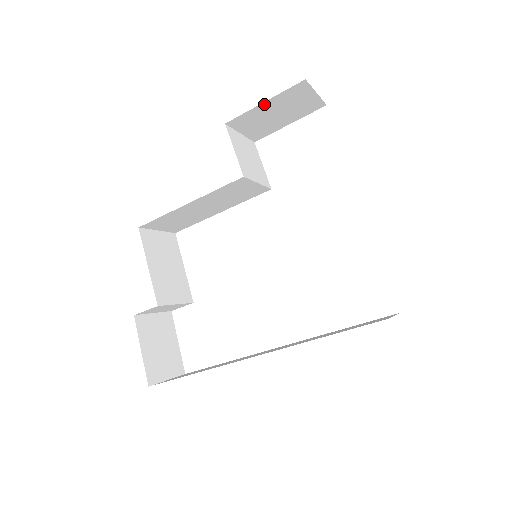
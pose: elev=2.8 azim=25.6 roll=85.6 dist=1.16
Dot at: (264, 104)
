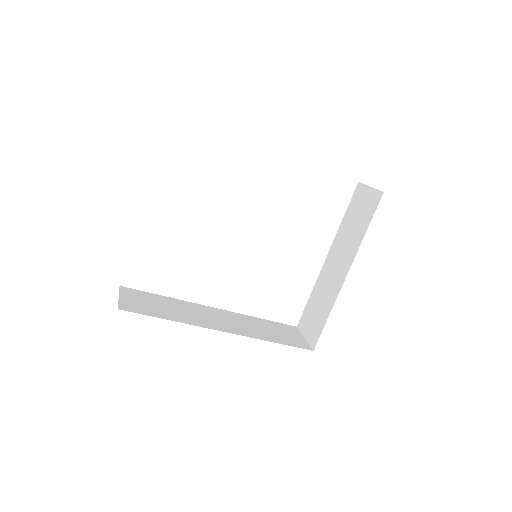
Dot at: occluded
